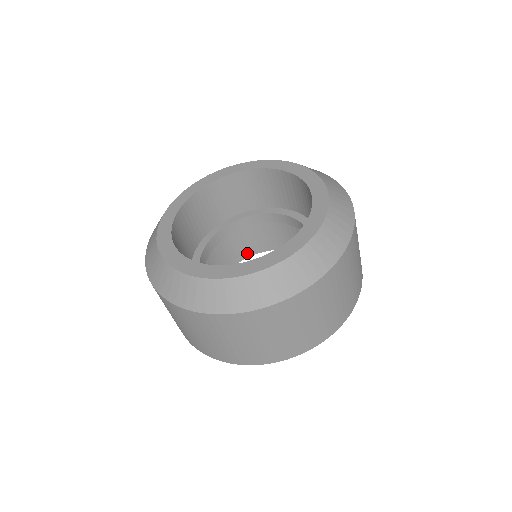
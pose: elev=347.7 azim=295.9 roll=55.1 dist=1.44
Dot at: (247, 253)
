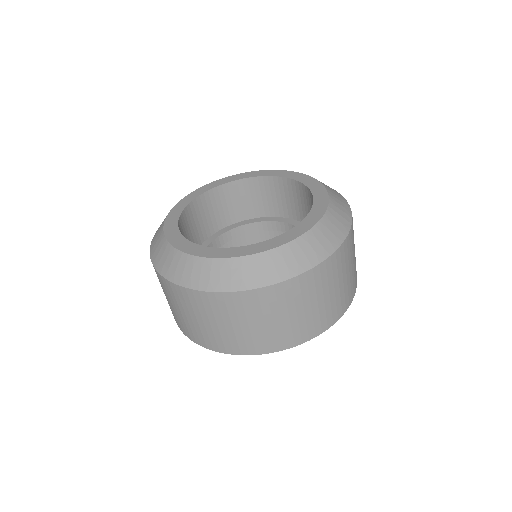
Dot at: occluded
